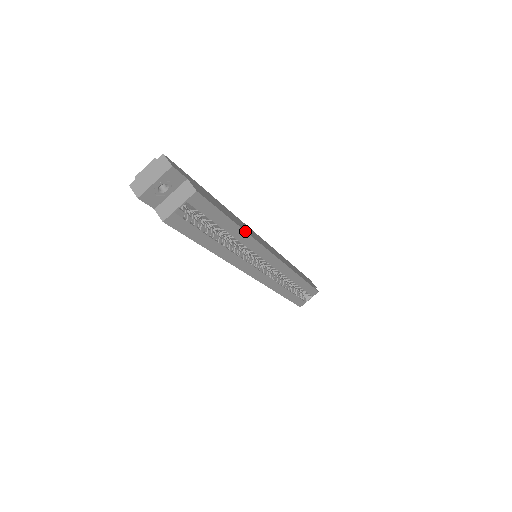
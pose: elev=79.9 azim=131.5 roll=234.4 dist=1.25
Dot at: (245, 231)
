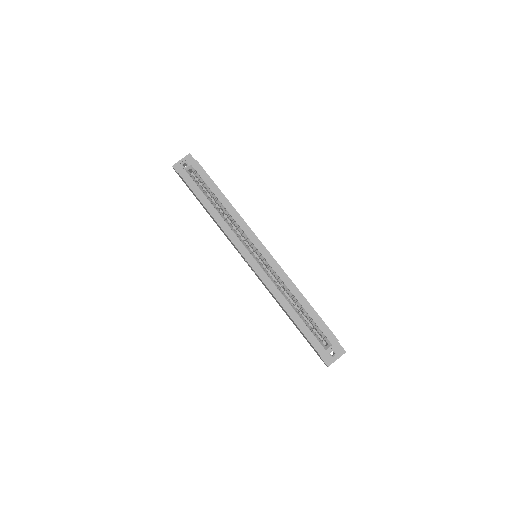
Dot at: (231, 204)
